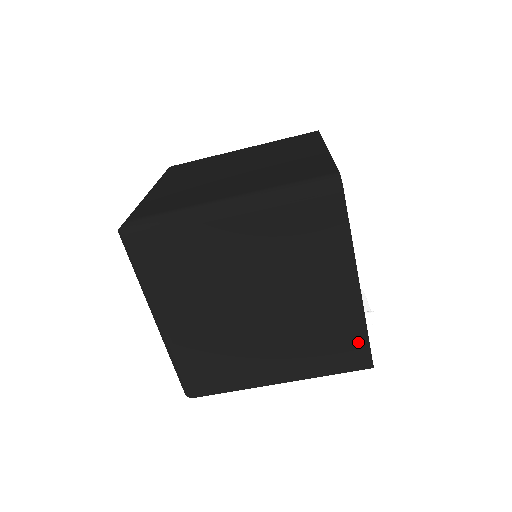
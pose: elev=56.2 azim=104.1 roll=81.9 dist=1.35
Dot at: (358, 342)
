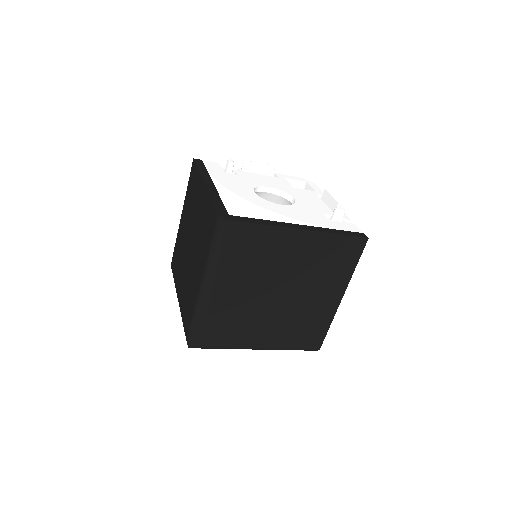
Dot at: occluded
